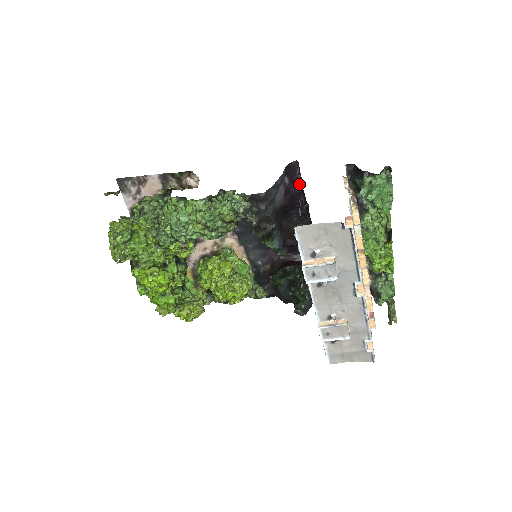
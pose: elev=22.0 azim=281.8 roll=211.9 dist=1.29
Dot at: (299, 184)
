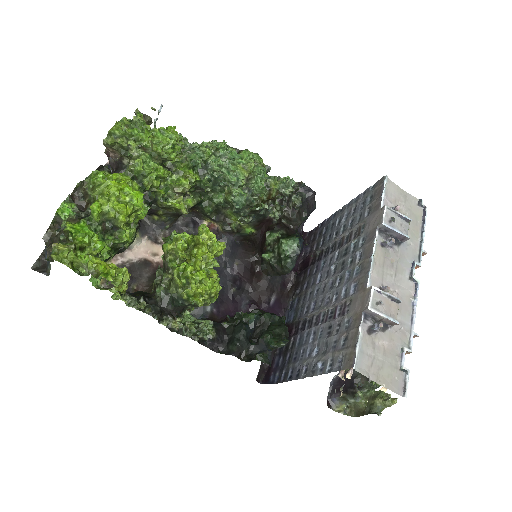
Dot at: (305, 245)
